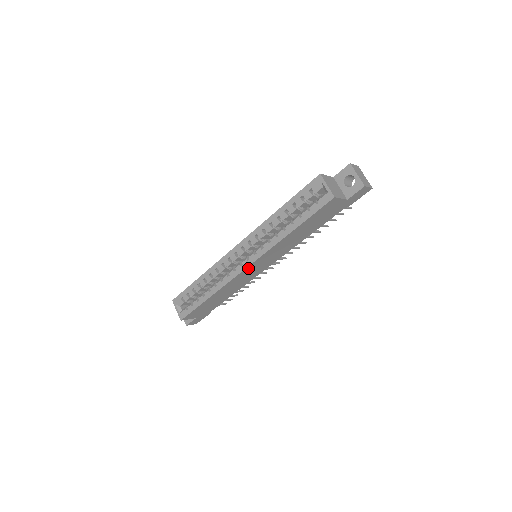
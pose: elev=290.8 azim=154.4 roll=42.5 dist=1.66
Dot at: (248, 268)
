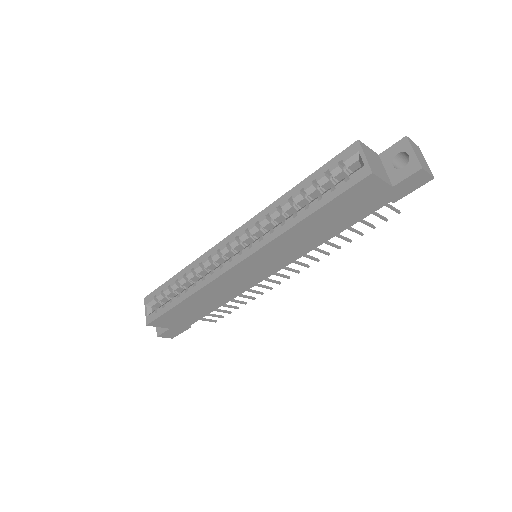
Dot at: (239, 266)
